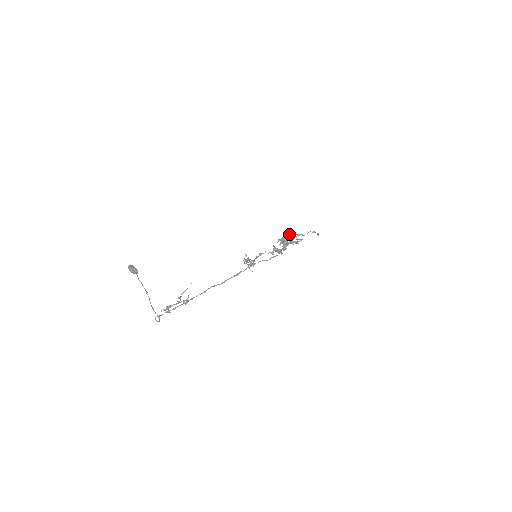
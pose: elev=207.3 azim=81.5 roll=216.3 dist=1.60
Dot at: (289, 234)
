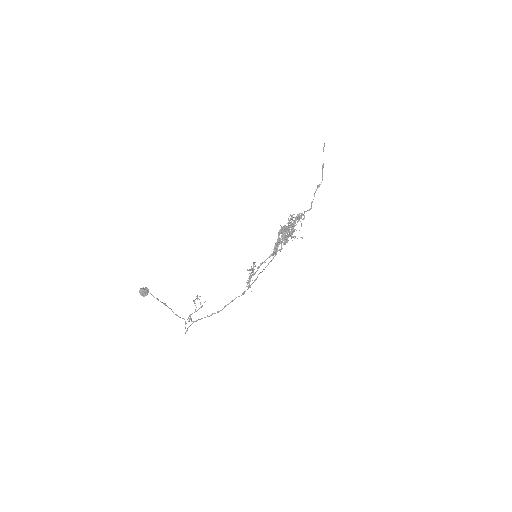
Dot at: (290, 235)
